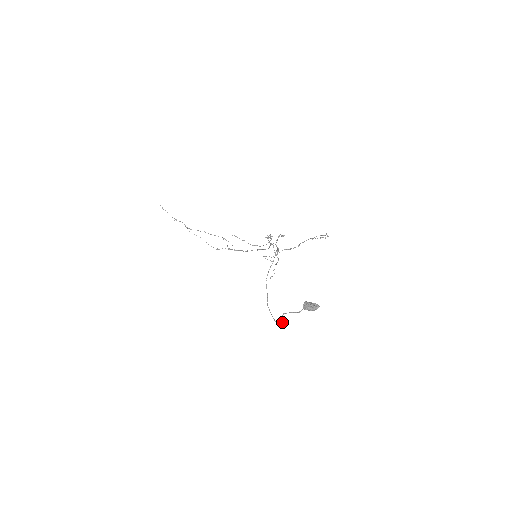
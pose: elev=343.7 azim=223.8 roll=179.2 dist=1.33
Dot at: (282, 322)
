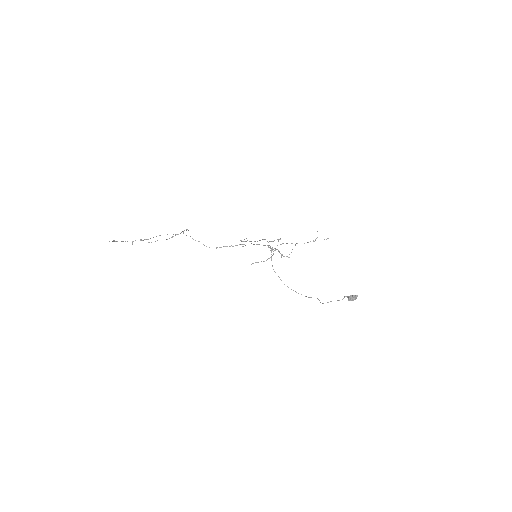
Dot at: (320, 302)
